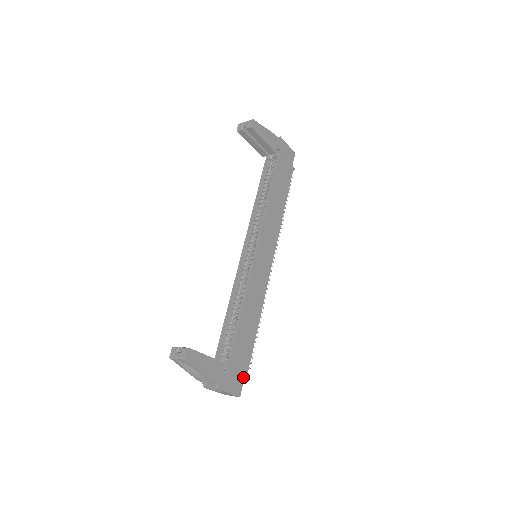
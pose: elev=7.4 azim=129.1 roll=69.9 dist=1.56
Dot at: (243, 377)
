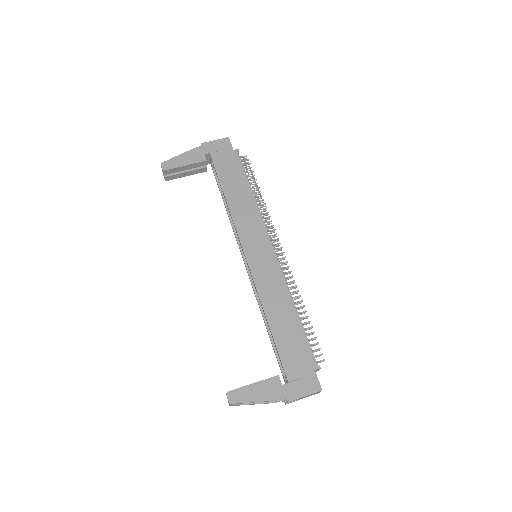
Dot at: (313, 371)
